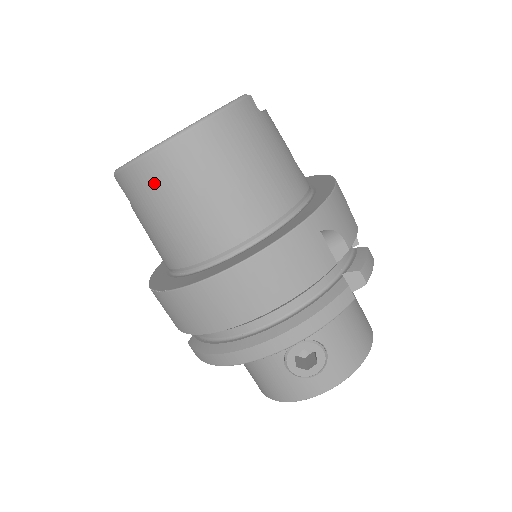
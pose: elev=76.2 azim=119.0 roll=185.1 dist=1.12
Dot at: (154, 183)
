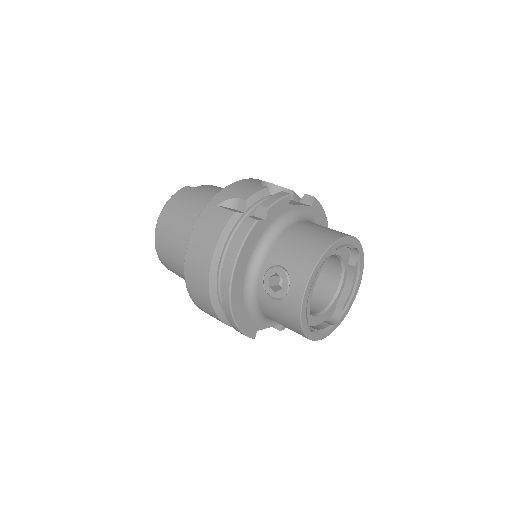
Dot at: (164, 255)
